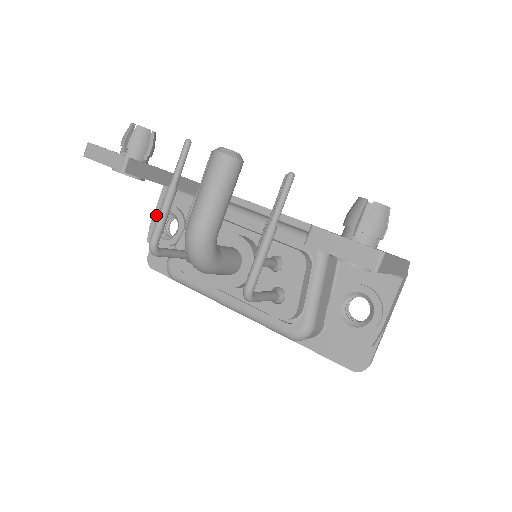
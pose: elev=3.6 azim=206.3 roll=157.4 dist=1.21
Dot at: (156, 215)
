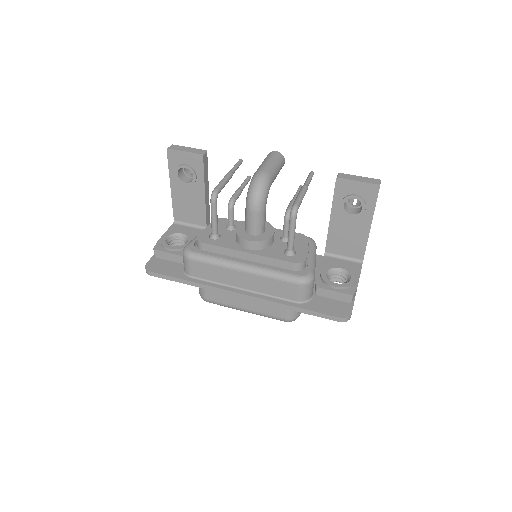
Dot at: (166, 234)
